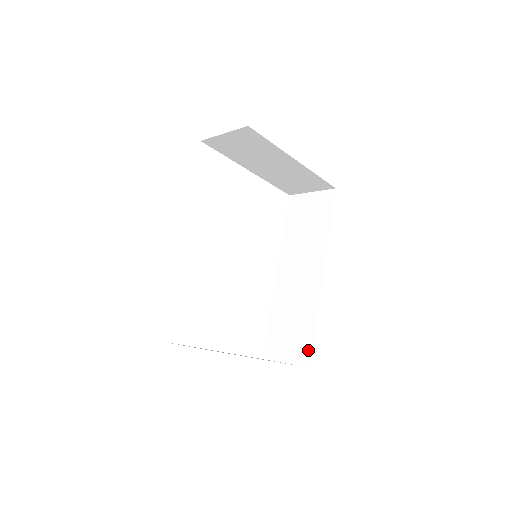
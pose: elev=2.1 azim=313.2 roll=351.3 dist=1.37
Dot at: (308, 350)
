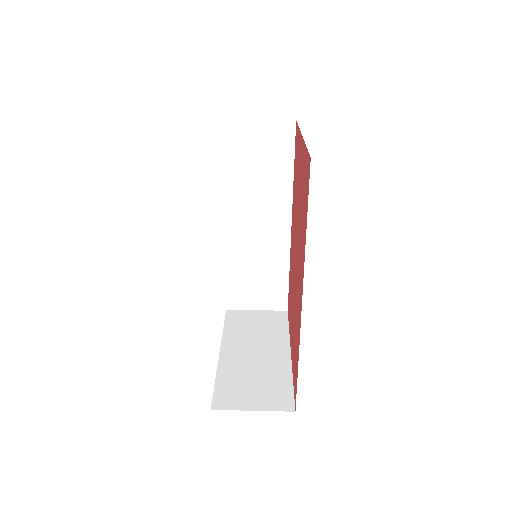
Dot at: (283, 297)
